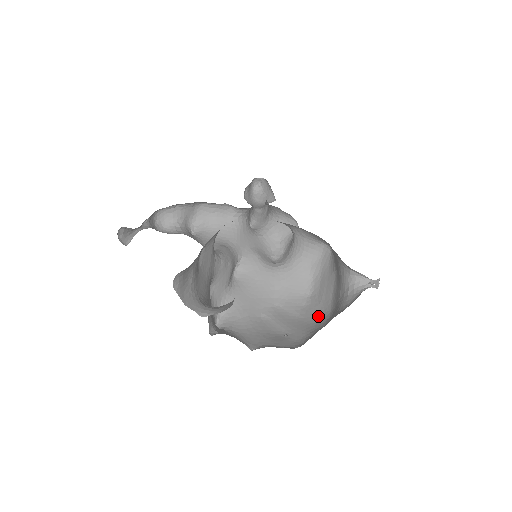
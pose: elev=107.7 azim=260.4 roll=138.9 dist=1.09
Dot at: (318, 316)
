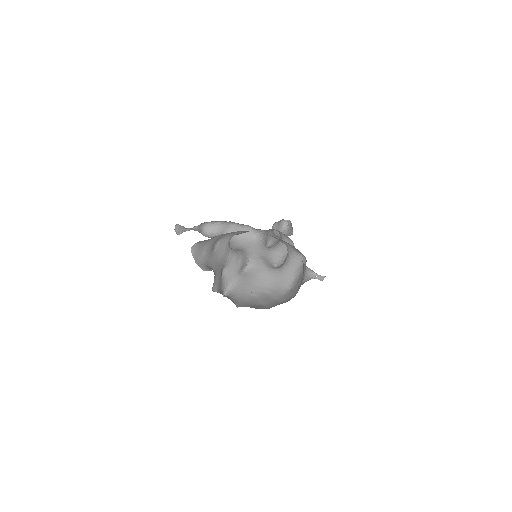
Dot at: (288, 299)
